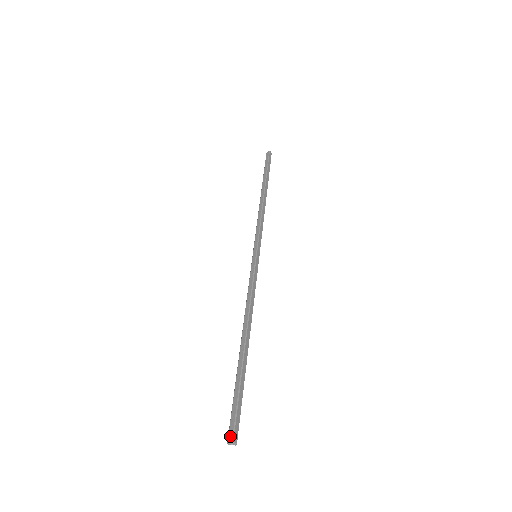
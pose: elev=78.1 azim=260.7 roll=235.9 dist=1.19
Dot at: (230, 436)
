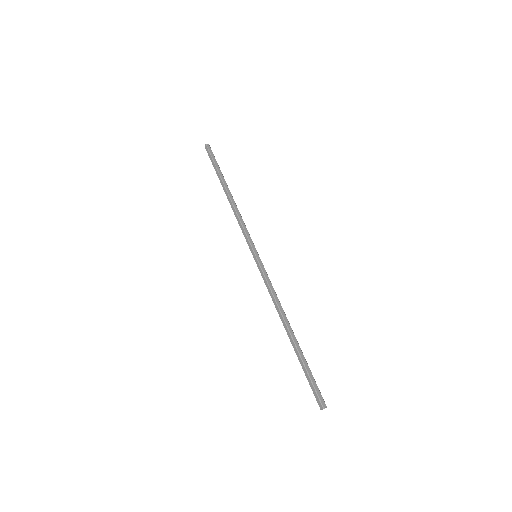
Dot at: (320, 406)
